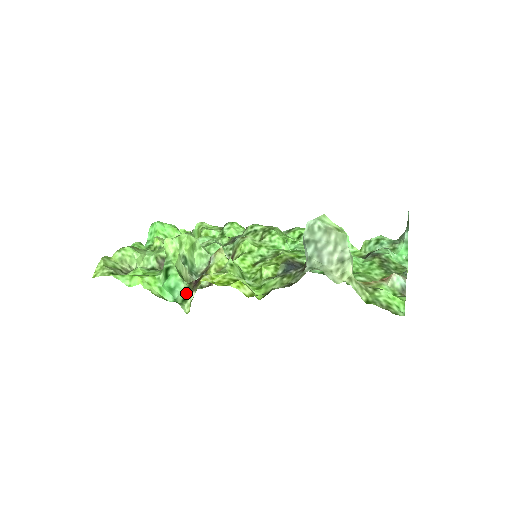
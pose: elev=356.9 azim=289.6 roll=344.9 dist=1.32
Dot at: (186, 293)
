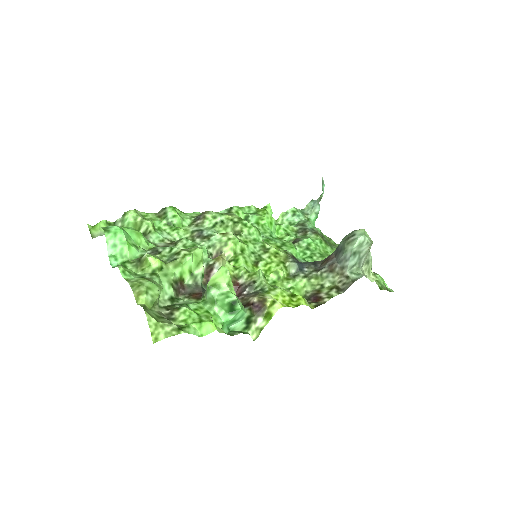
Dot at: (249, 320)
